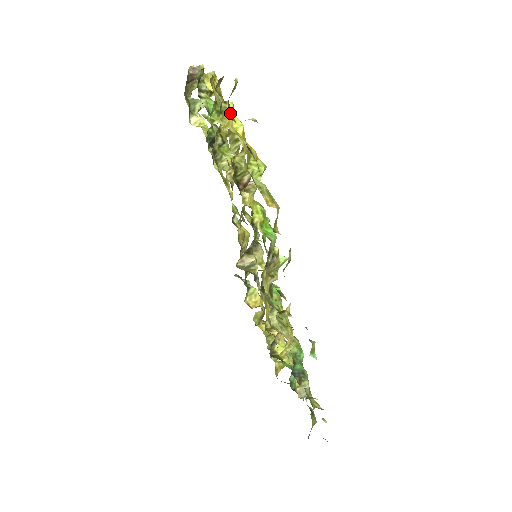
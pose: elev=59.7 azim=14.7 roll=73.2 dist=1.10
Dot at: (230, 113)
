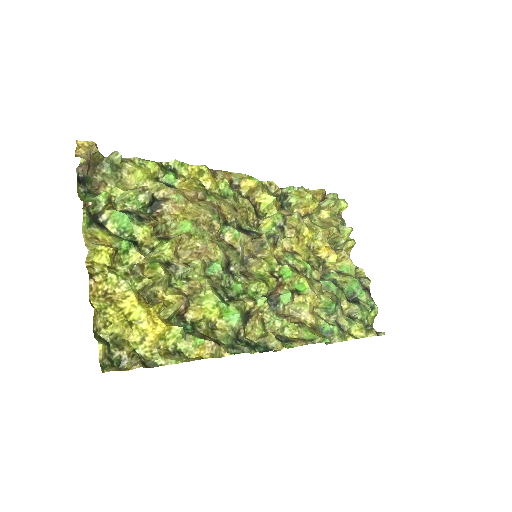
Dot at: (119, 357)
